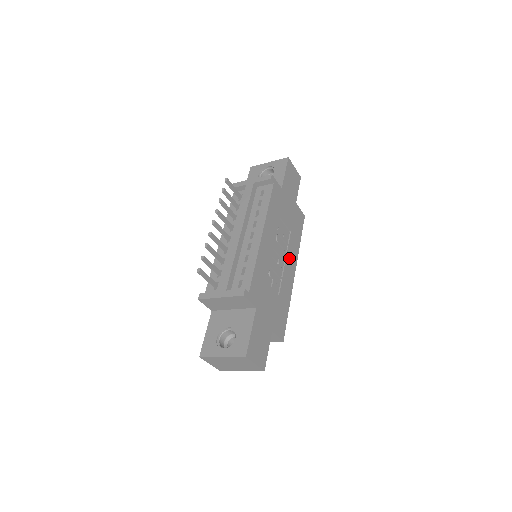
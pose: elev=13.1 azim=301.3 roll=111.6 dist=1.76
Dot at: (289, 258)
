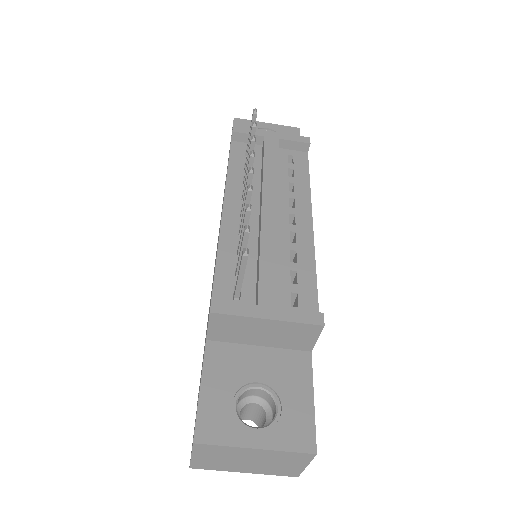
Dot at: occluded
